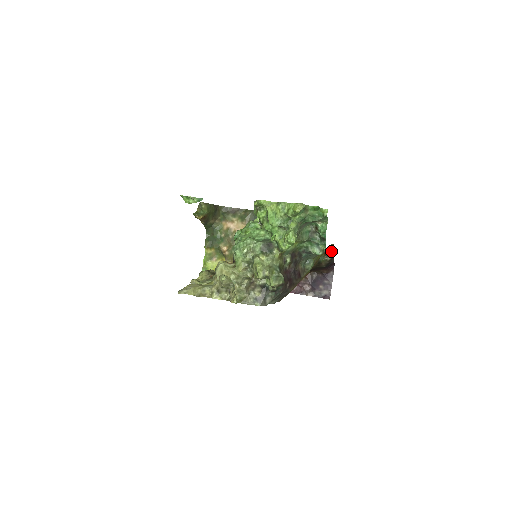
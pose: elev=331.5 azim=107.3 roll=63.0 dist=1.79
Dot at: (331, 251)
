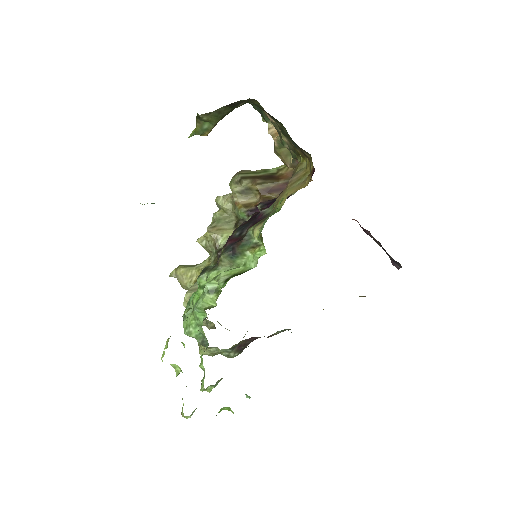
Dot at: occluded
